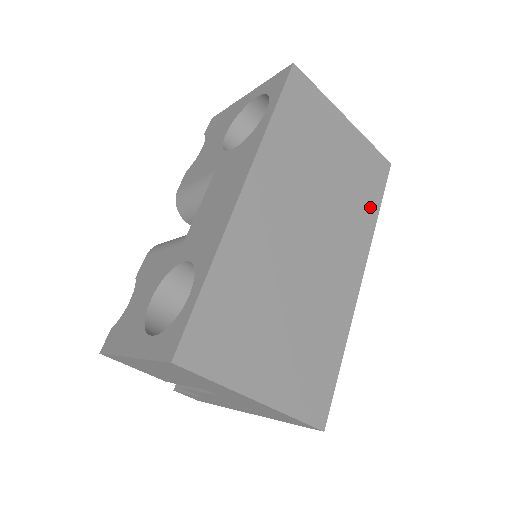
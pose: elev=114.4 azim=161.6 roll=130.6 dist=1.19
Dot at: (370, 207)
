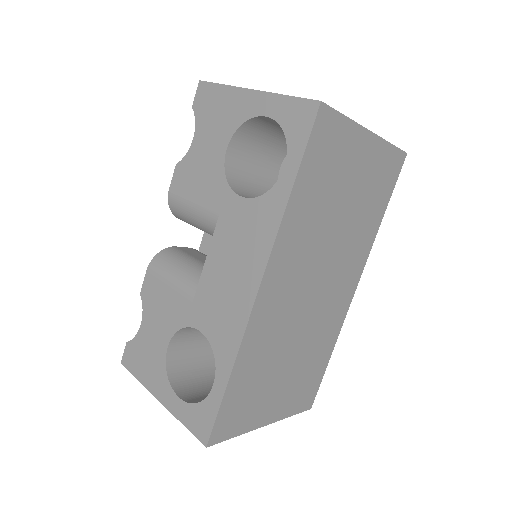
Dot at: (376, 216)
